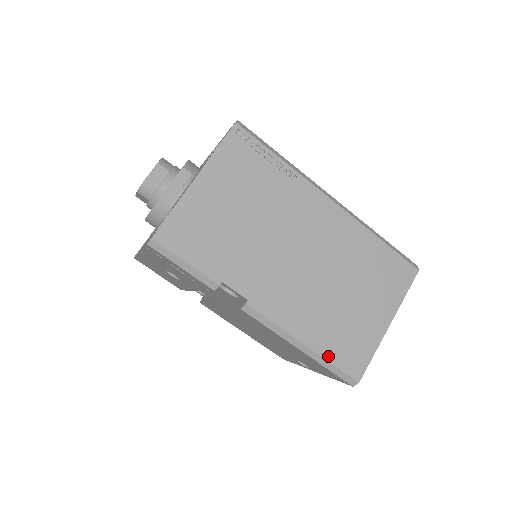
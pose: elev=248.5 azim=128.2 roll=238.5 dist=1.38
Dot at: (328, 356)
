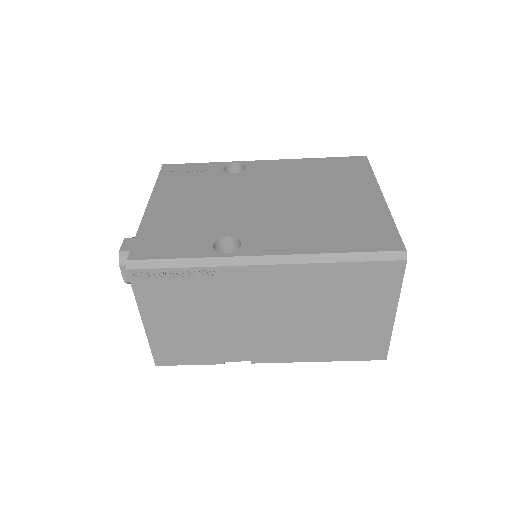
Dot at: (345, 359)
